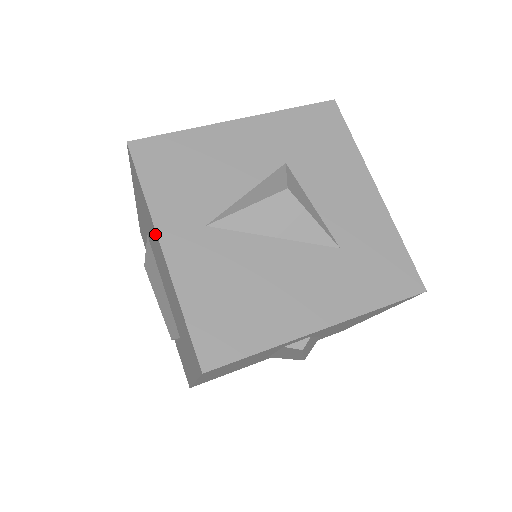
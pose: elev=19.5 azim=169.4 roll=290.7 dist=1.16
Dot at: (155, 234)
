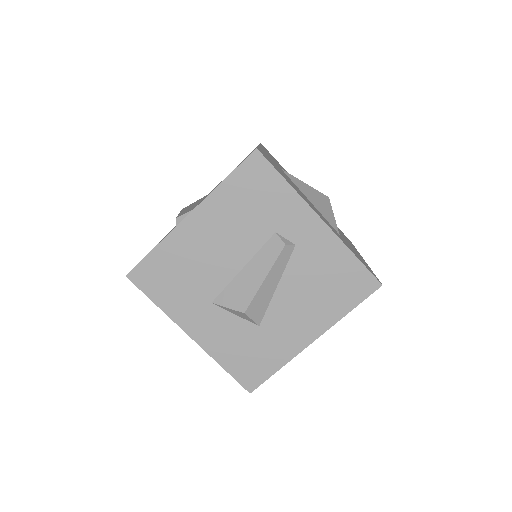
Dot at: (253, 150)
